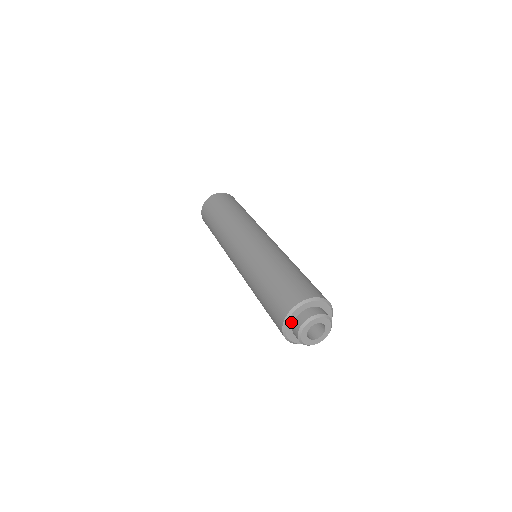
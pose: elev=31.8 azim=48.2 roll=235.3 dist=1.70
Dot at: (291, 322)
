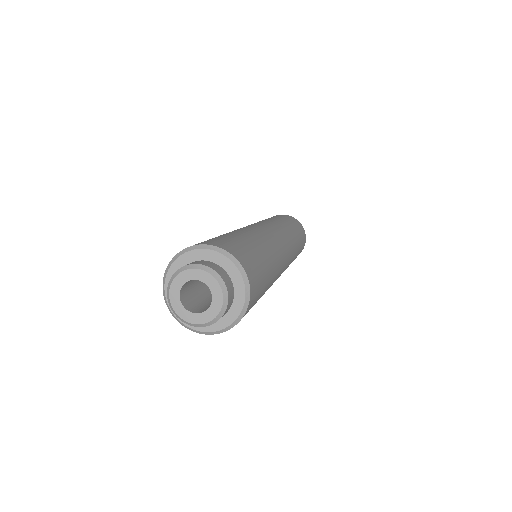
Dot at: occluded
